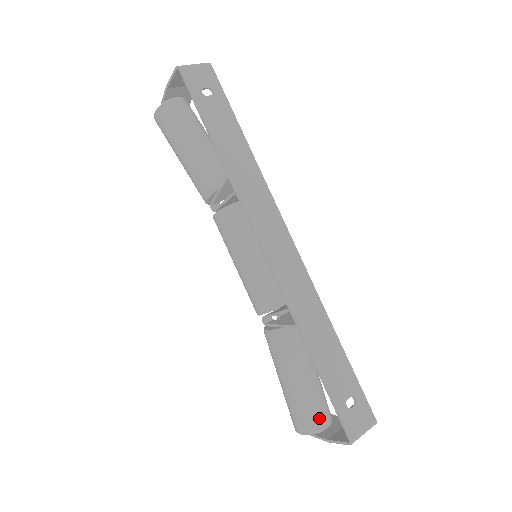
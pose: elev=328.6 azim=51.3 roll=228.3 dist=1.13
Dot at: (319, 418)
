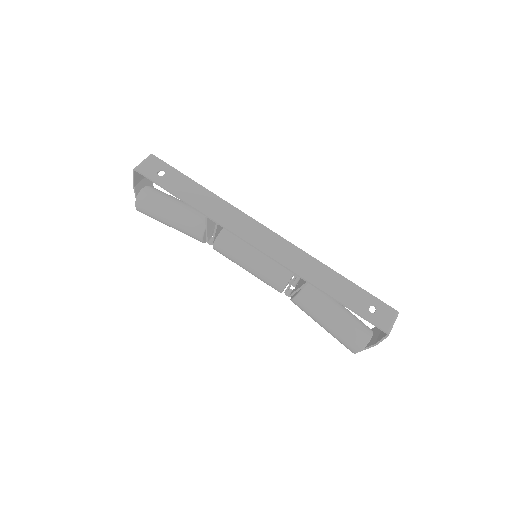
Dot at: (362, 334)
